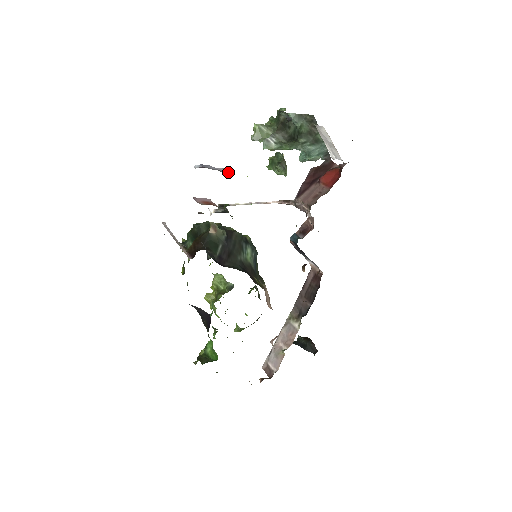
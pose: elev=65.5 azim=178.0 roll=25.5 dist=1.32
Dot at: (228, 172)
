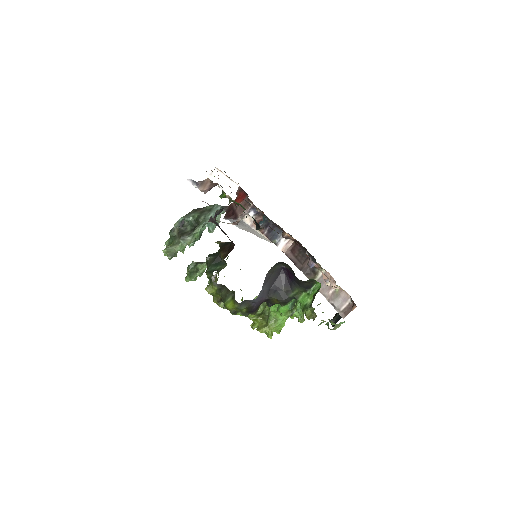
Dot at: occluded
